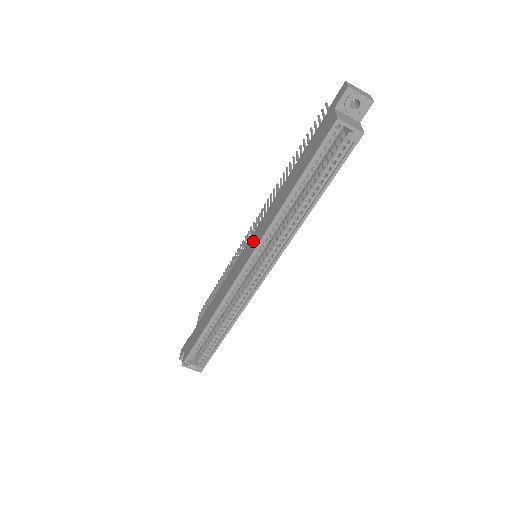
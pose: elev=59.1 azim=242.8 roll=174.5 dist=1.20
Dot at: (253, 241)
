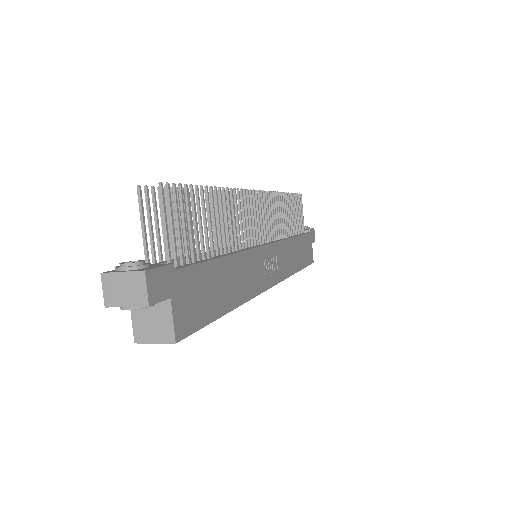
Dot at: occluded
